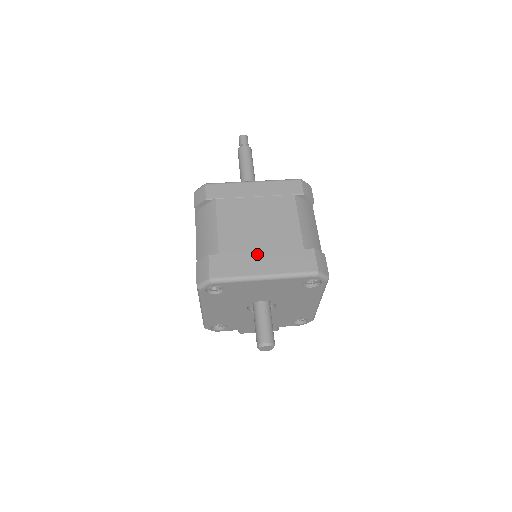
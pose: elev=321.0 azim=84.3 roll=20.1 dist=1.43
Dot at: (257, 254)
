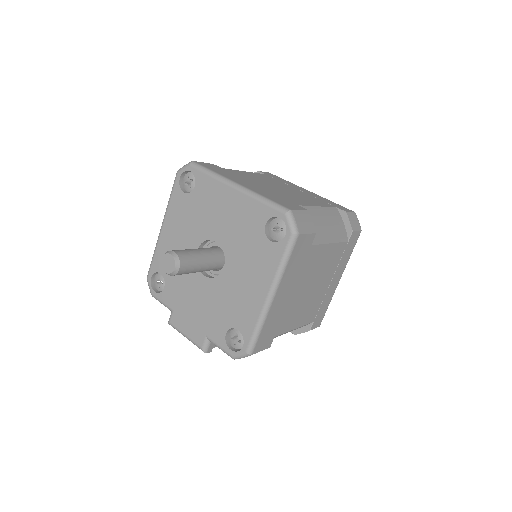
Dot at: (251, 183)
